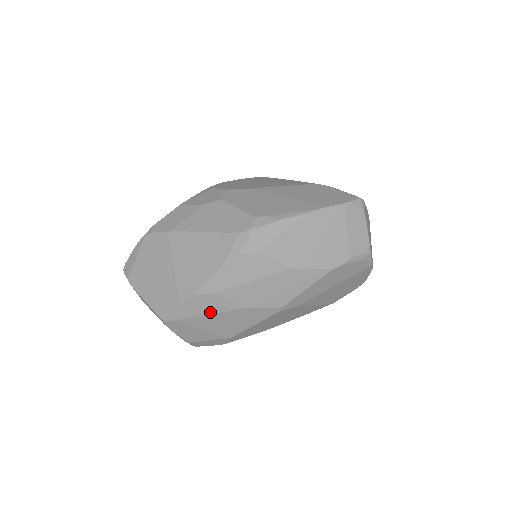
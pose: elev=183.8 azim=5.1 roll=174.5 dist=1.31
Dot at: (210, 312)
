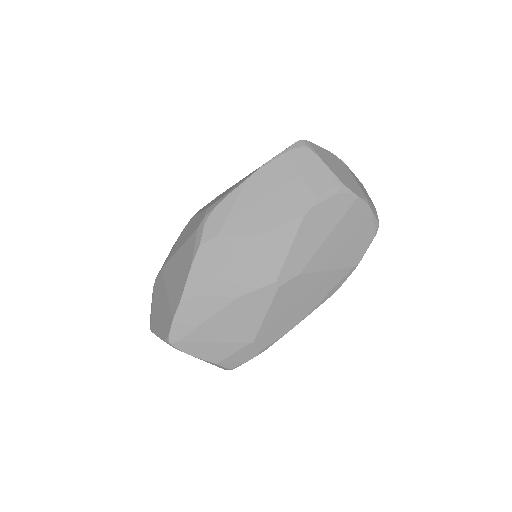
Dot at: (207, 317)
